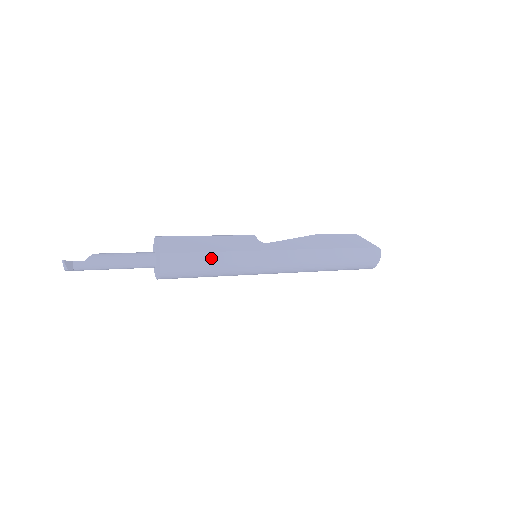
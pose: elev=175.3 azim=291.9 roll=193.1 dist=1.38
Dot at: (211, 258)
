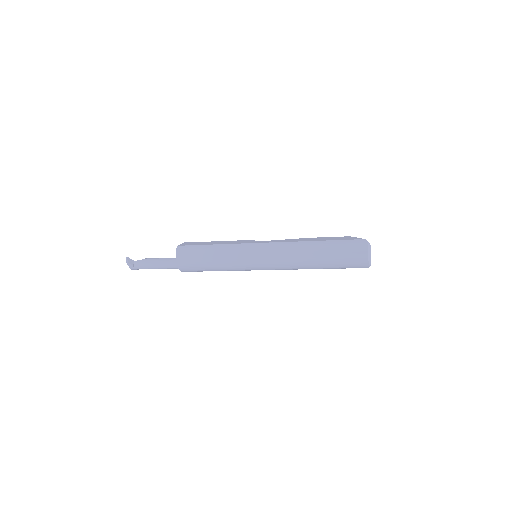
Dot at: (211, 248)
